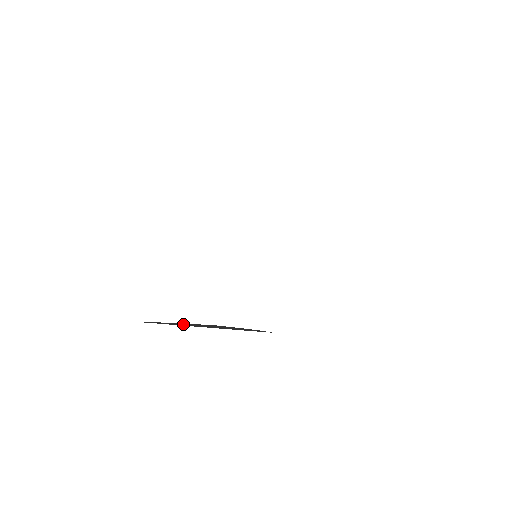
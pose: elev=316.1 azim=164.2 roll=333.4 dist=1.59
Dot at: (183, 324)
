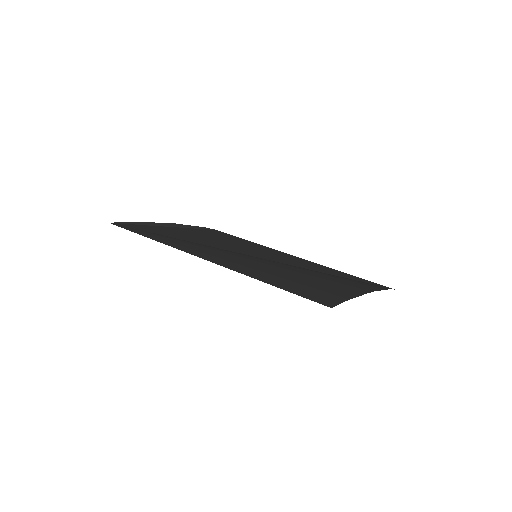
Dot at: (146, 223)
